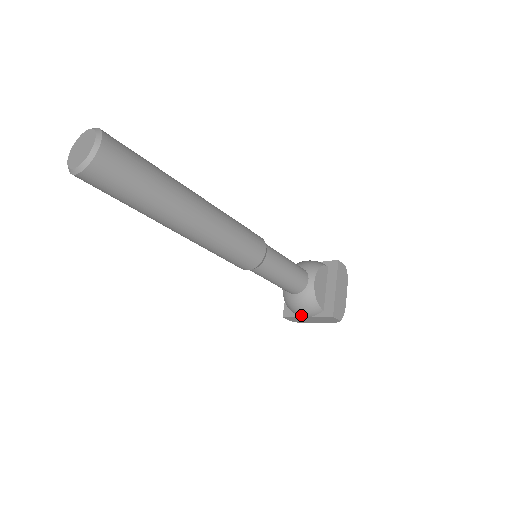
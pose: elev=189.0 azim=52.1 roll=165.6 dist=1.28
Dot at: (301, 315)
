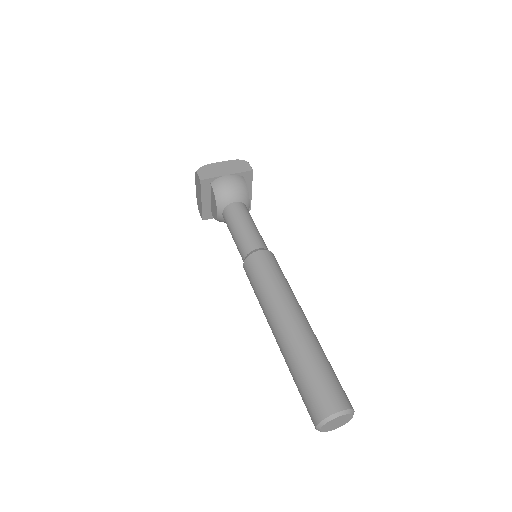
Dot at: occluded
